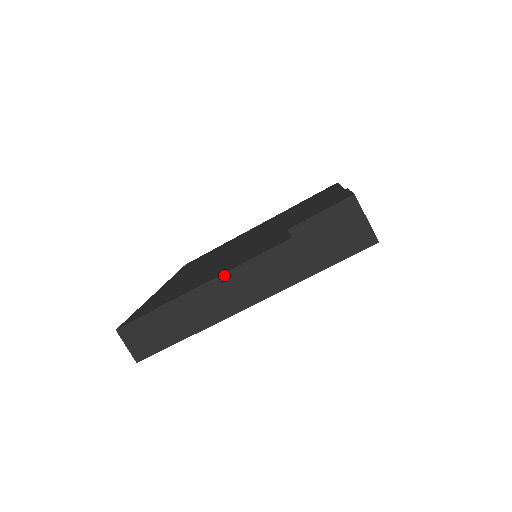
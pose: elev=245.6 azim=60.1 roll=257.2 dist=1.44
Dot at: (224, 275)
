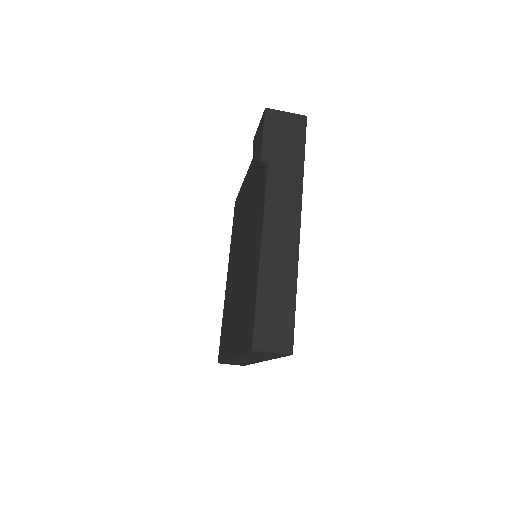
Dot at: (264, 226)
